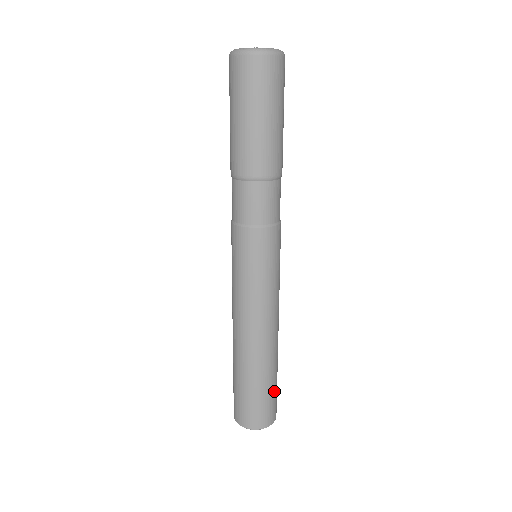
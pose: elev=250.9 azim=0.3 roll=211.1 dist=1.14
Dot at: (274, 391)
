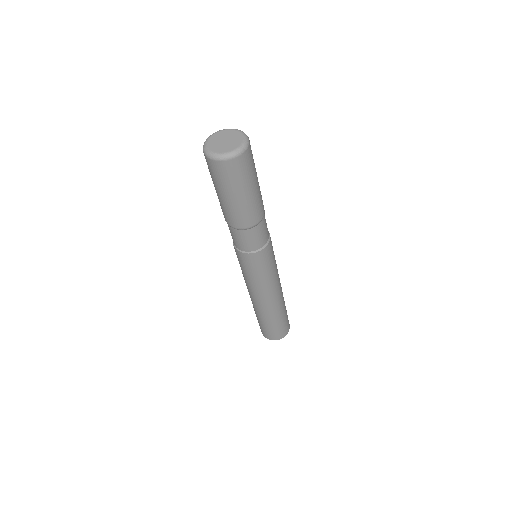
Dot at: (283, 322)
